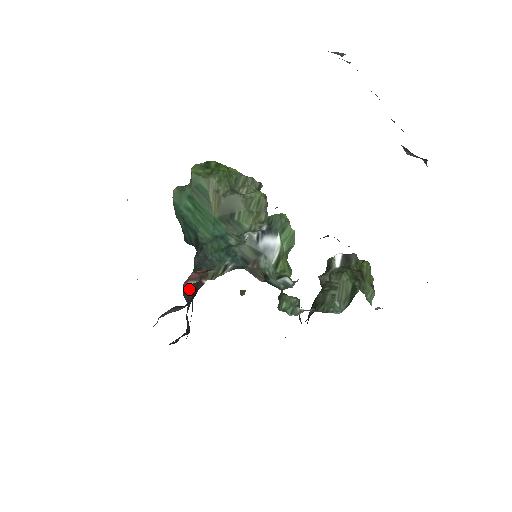
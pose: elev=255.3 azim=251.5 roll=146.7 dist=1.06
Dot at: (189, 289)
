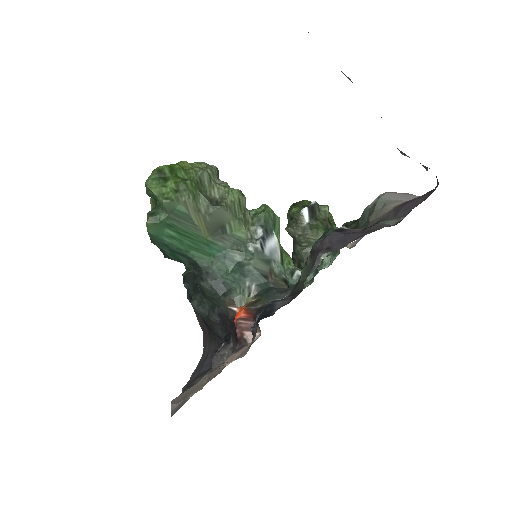
Dot at: (204, 309)
